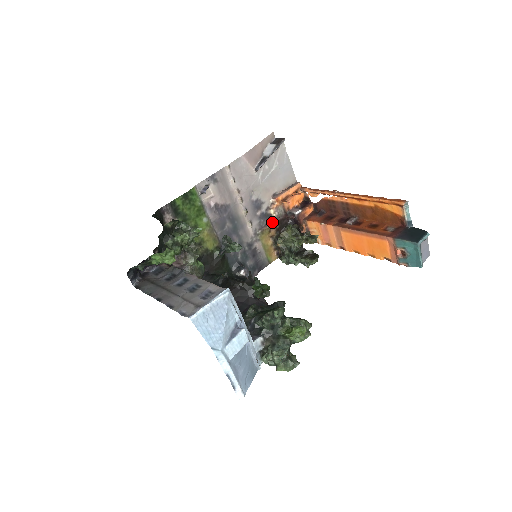
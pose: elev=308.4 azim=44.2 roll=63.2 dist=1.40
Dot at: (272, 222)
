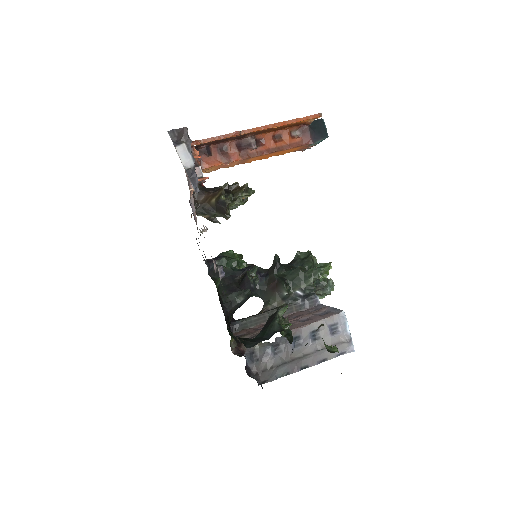
Dot at: (193, 204)
